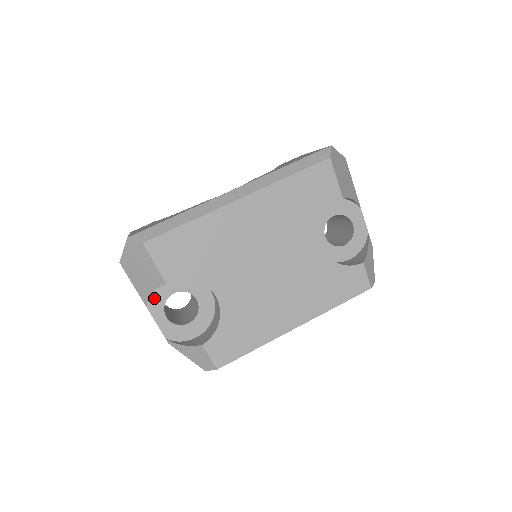
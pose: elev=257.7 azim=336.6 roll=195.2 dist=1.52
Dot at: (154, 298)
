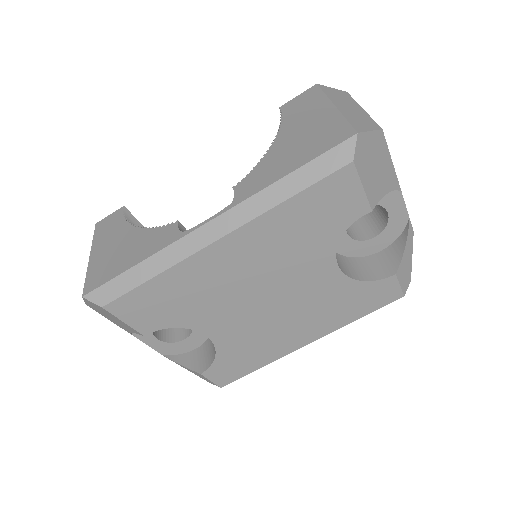
Dot at: occluded
